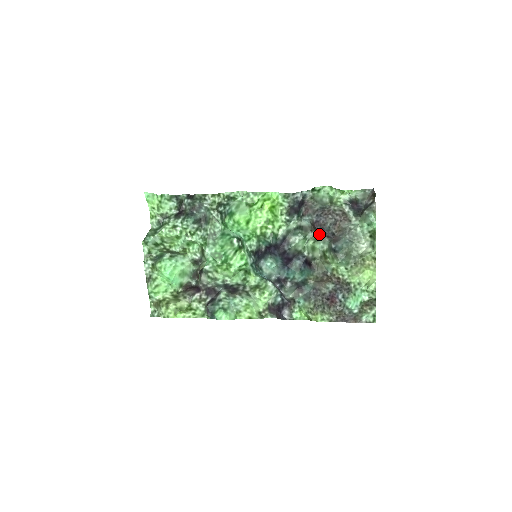
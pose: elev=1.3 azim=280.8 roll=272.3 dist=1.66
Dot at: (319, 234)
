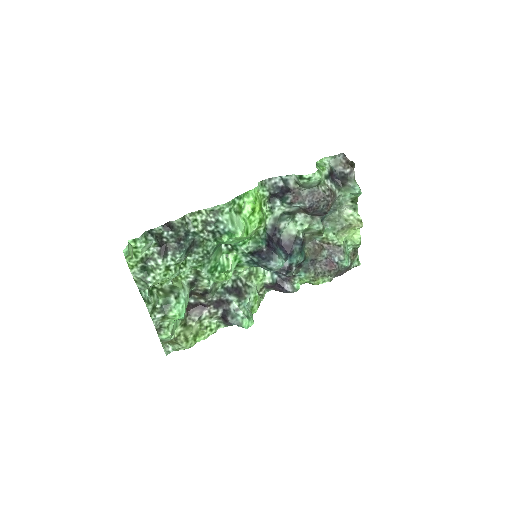
Dot at: (310, 215)
